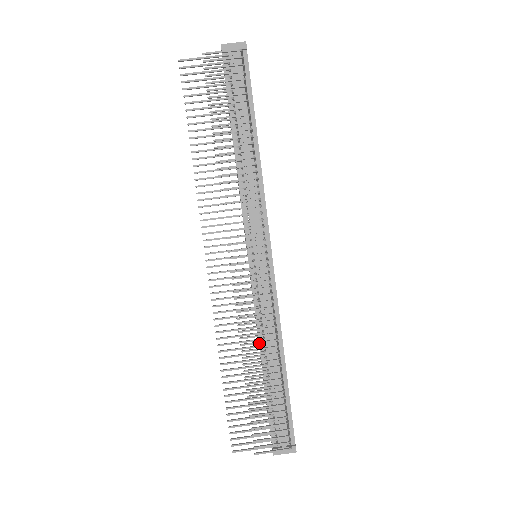
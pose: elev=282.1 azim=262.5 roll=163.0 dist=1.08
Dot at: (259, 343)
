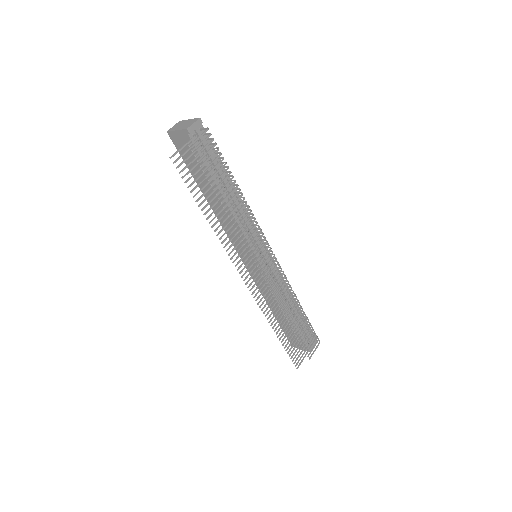
Dot at: occluded
